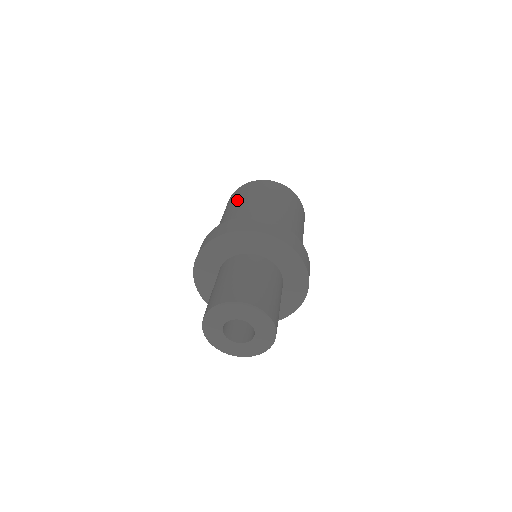
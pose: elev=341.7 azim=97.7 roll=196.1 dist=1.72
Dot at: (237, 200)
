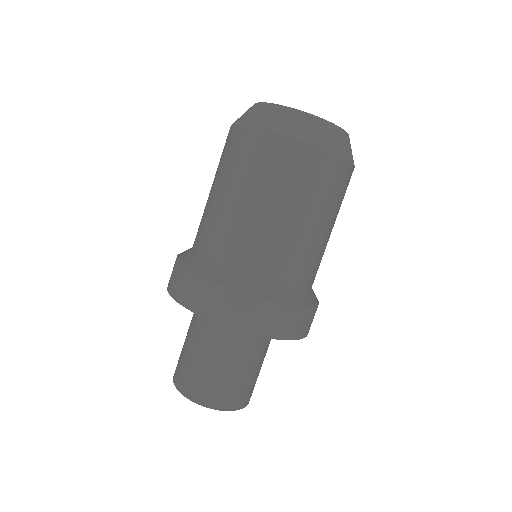
Dot at: (216, 178)
